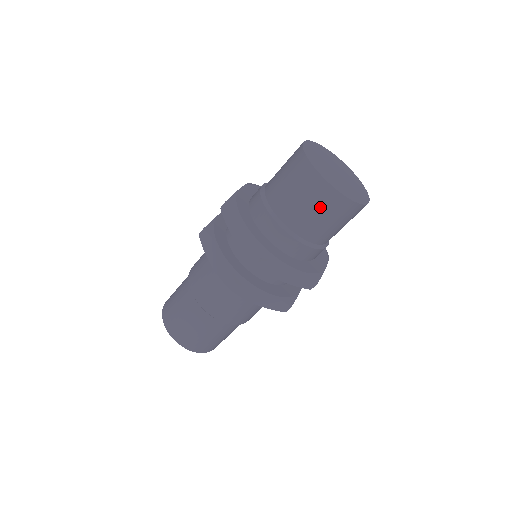
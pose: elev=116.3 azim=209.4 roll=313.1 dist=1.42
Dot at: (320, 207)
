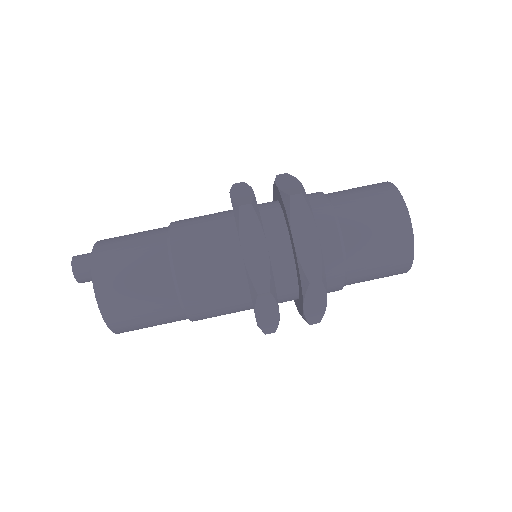
Dot at: (389, 259)
